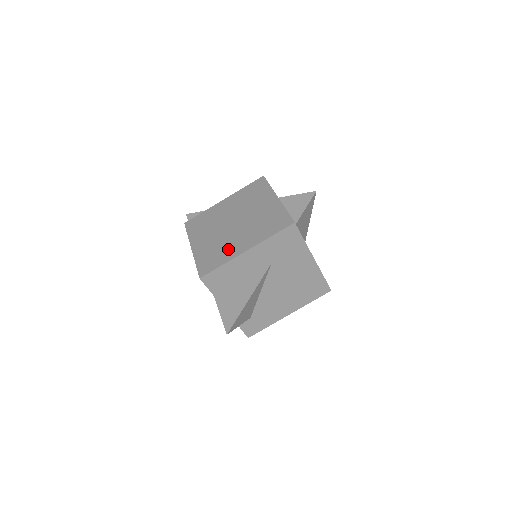
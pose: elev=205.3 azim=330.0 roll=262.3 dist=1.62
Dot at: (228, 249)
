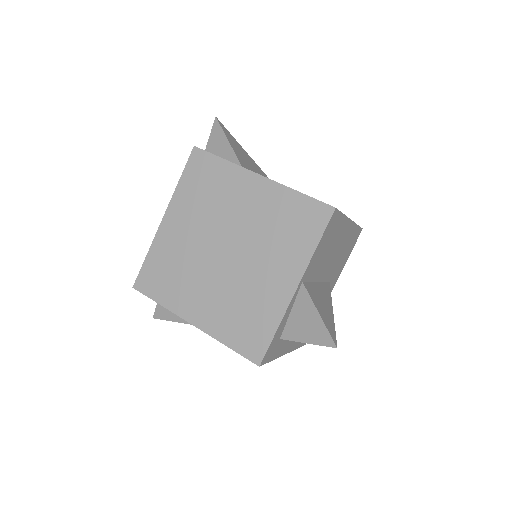
Dot at: (183, 290)
